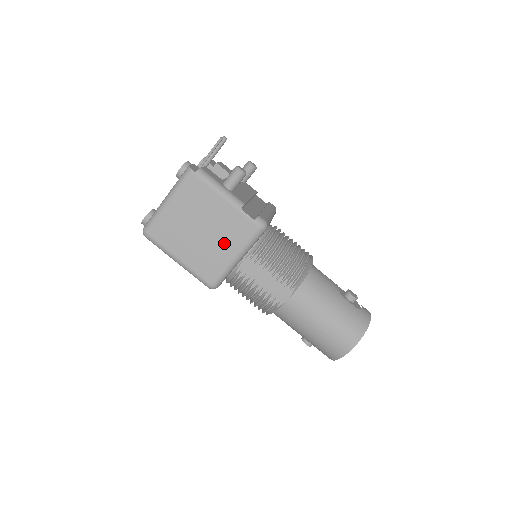
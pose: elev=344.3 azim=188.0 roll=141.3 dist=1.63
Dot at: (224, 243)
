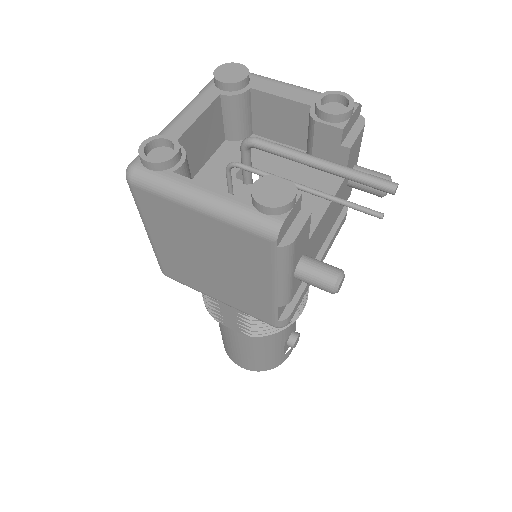
Dot at: (220, 288)
